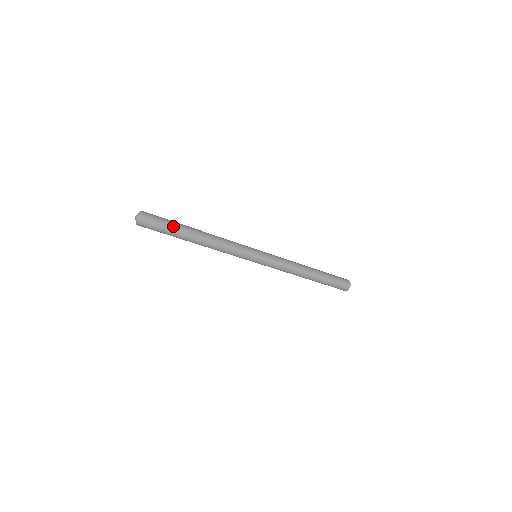
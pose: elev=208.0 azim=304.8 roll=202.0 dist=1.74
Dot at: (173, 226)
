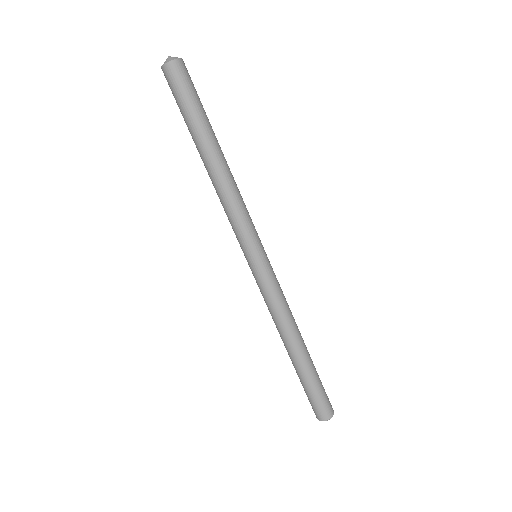
Dot at: (196, 110)
